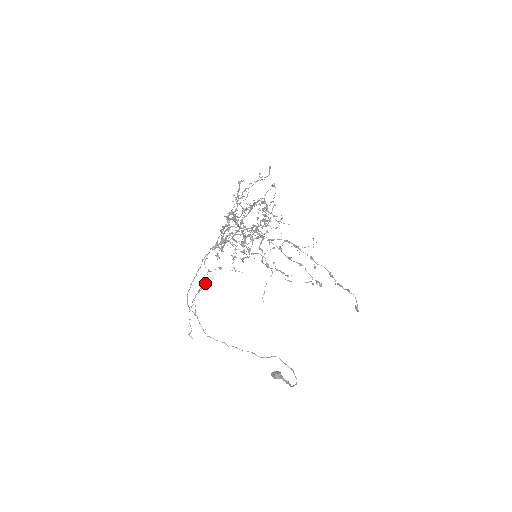
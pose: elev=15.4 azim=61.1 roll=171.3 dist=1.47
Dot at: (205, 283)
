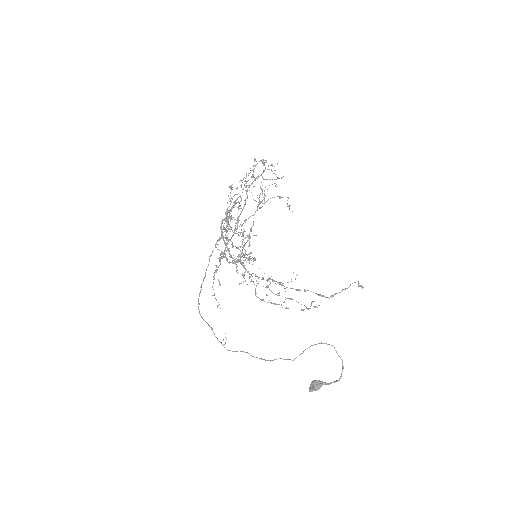
Dot at: occluded
